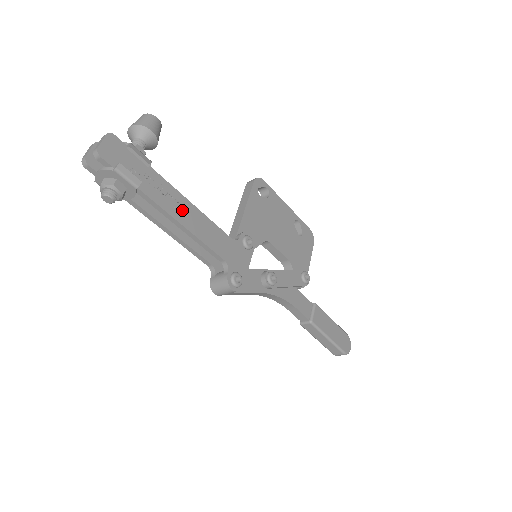
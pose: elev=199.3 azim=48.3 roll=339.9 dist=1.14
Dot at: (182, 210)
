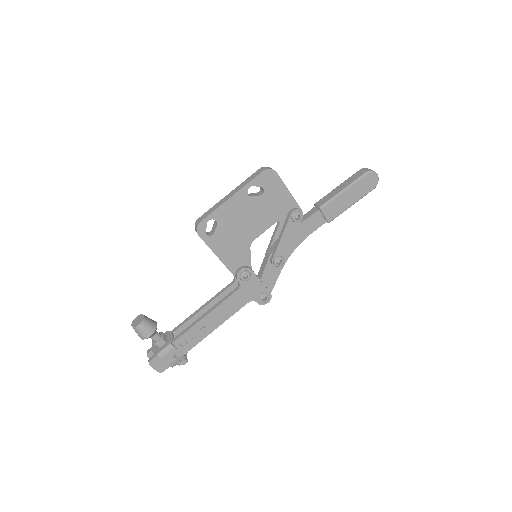
Dot at: (206, 327)
